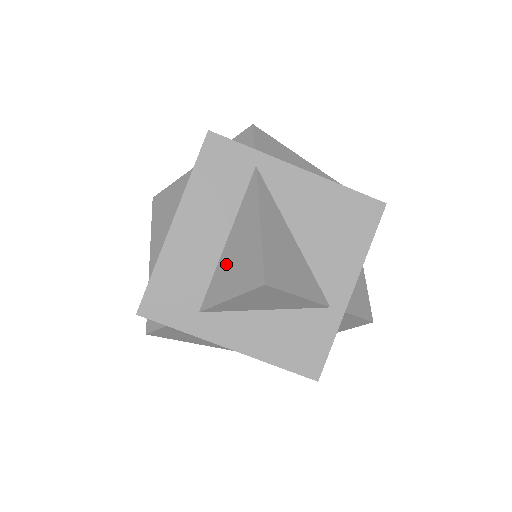
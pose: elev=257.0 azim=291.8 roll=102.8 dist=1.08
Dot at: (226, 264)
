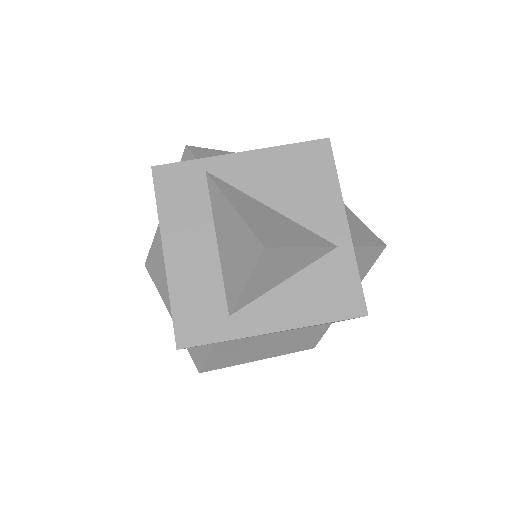
Dot at: (227, 260)
